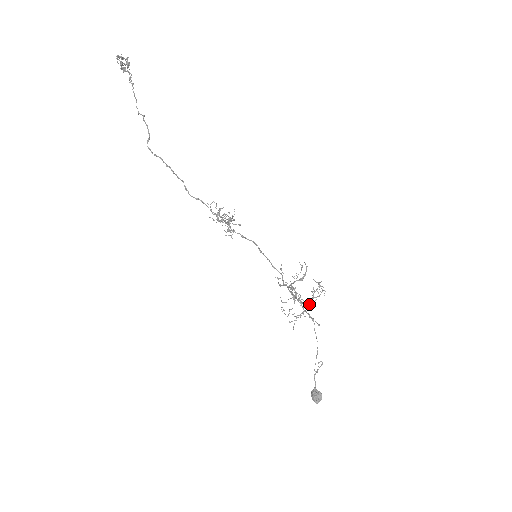
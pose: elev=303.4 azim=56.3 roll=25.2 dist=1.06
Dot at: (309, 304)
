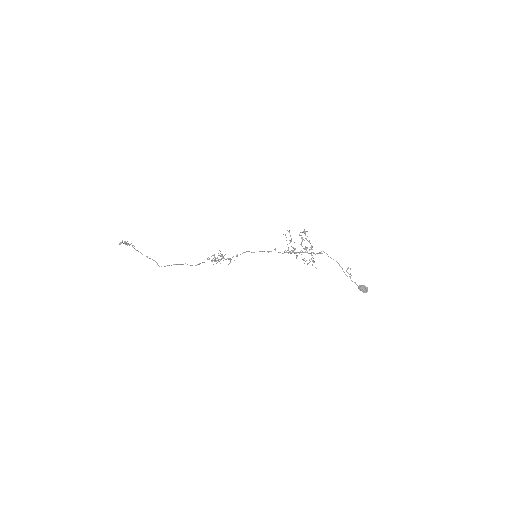
Dot at: (301, 250)
